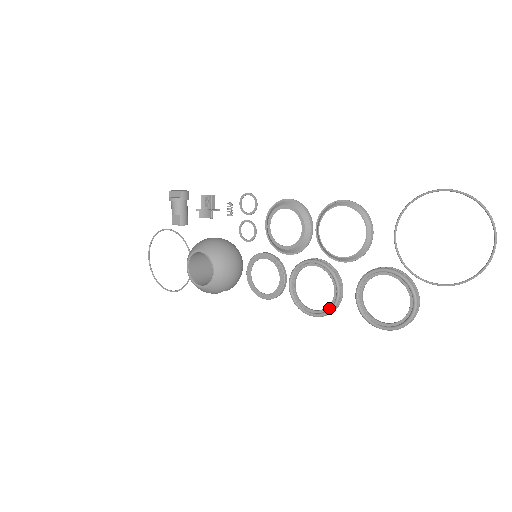
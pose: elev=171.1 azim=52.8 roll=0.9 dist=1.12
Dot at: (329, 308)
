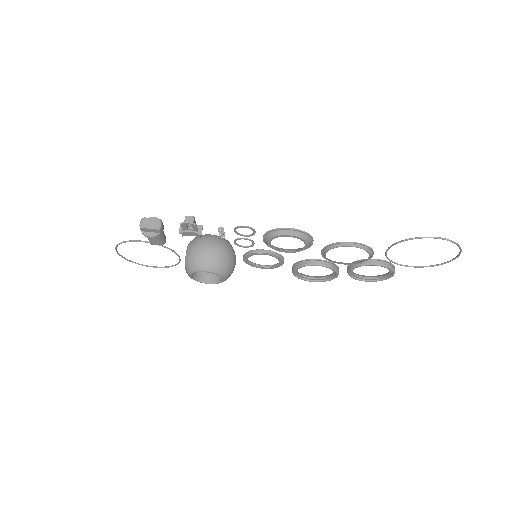
Dot at: (327, 279)
